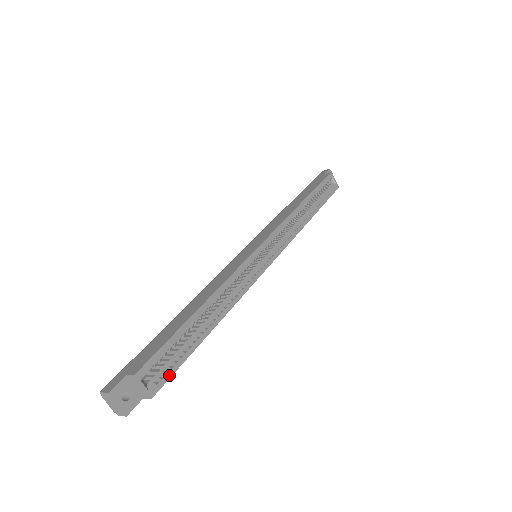
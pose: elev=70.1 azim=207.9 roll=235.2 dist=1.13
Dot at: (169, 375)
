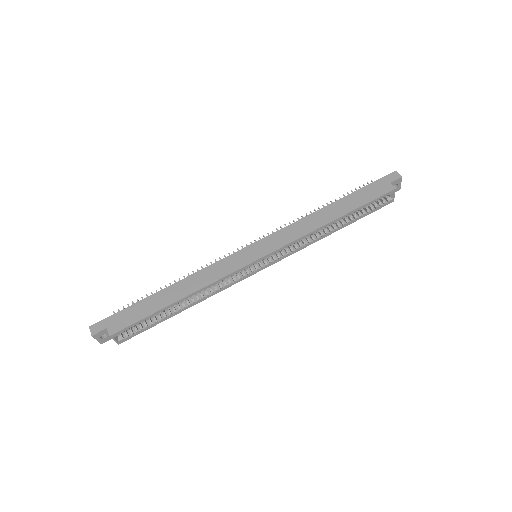
Dot at: (136, 334)
